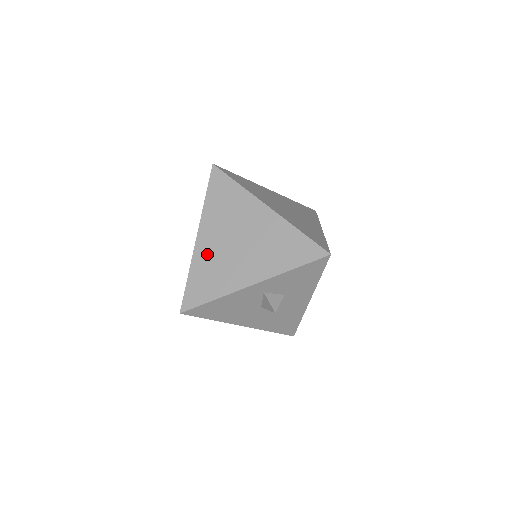
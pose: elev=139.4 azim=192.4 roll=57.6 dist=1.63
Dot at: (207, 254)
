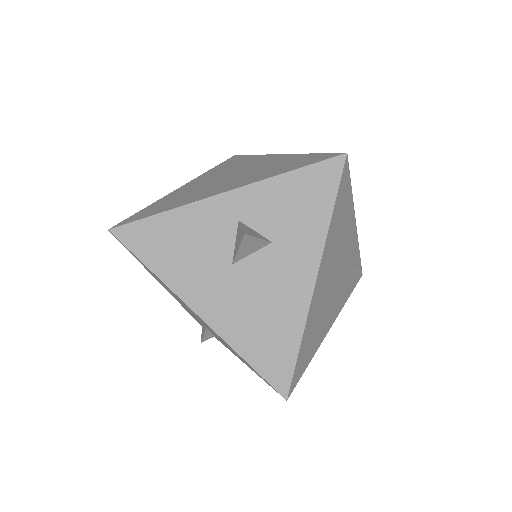
Dot at: (184, 191)
